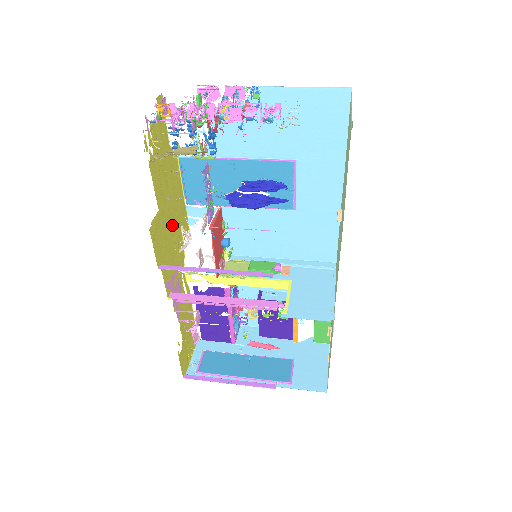
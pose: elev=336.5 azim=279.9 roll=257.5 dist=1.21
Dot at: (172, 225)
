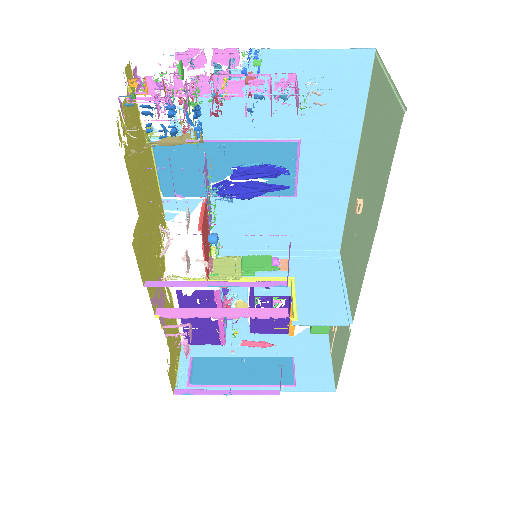
Dot at: (151, 227)
